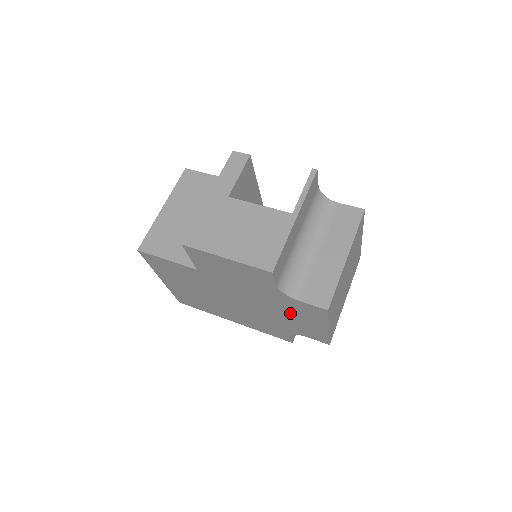
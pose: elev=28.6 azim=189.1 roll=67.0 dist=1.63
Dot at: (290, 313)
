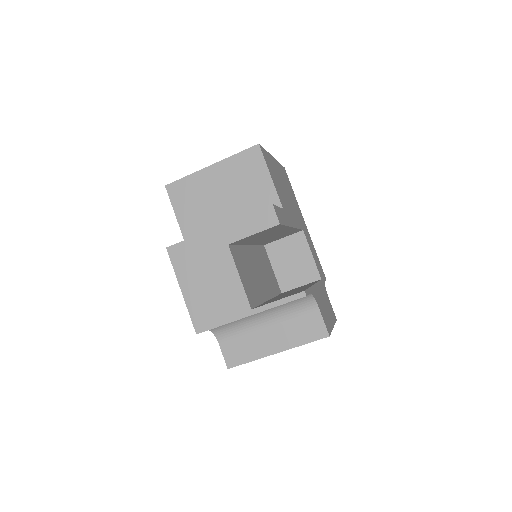
Dot at: occluded
